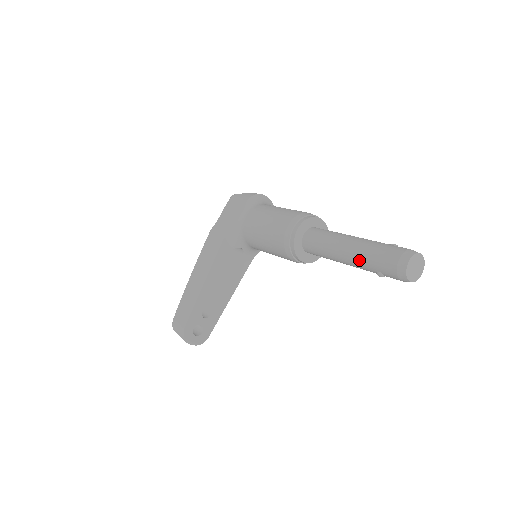
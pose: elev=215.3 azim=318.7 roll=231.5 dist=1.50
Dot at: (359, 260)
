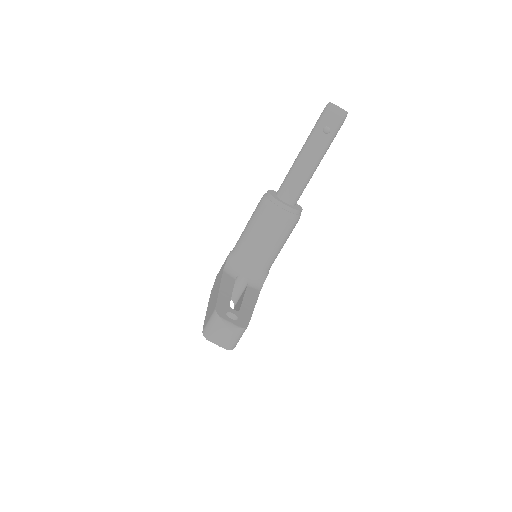
Dot at: (310, 141)
